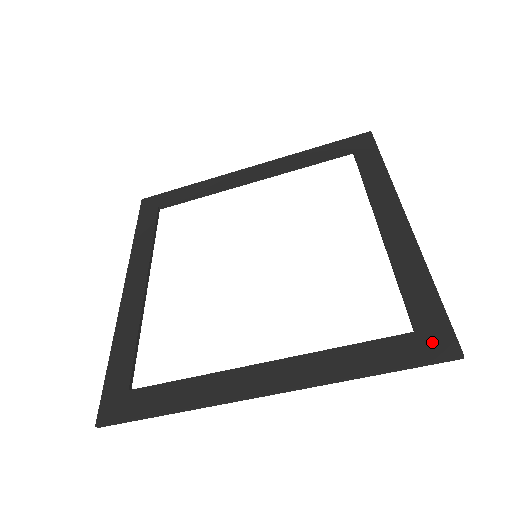
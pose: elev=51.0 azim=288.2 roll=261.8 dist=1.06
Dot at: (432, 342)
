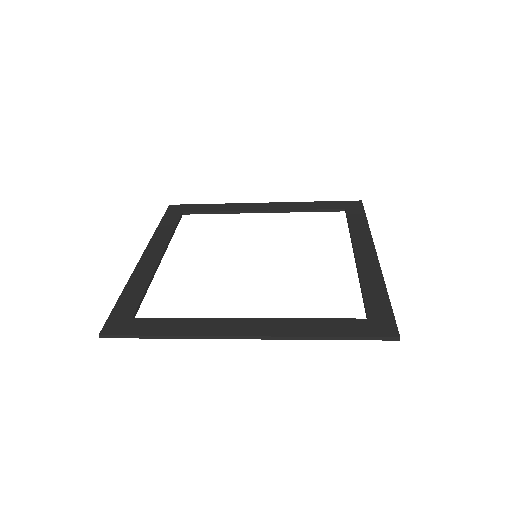
Dot at: (379, 326)
